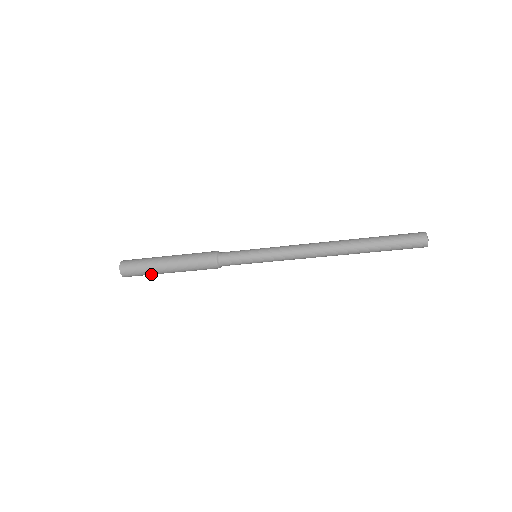
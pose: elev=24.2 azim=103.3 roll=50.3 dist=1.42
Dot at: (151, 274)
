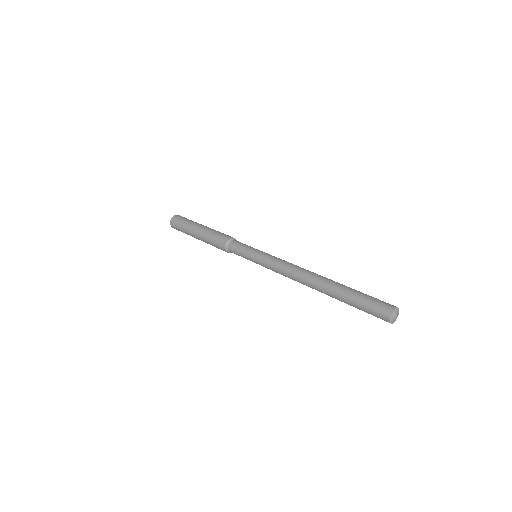
Dot at: occluded
